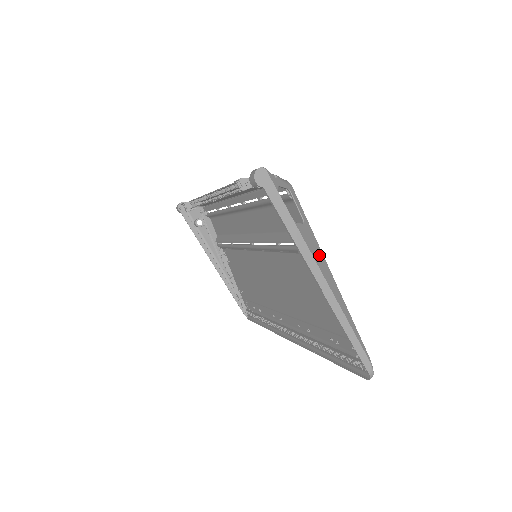
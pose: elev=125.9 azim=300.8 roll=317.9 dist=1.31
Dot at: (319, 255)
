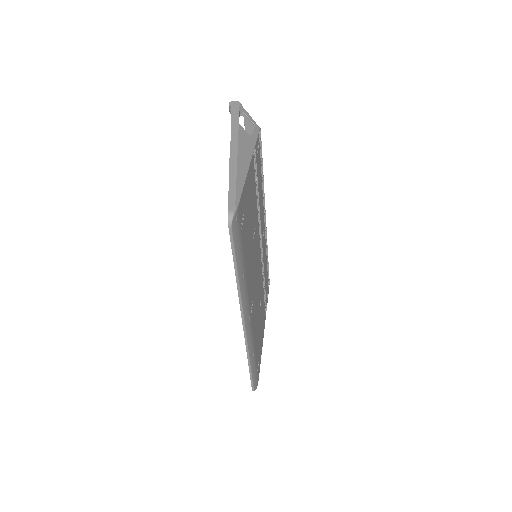
Dot at: (247, 148)
